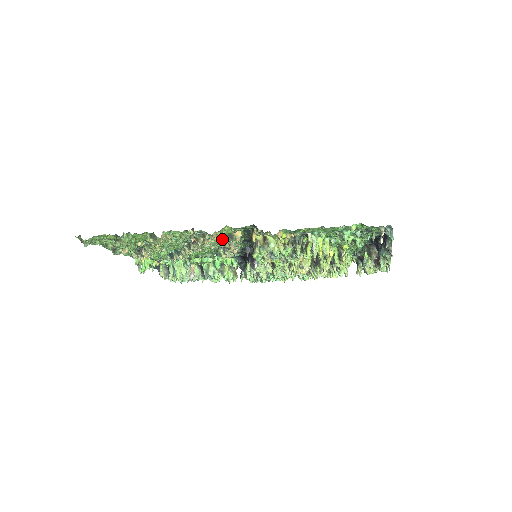
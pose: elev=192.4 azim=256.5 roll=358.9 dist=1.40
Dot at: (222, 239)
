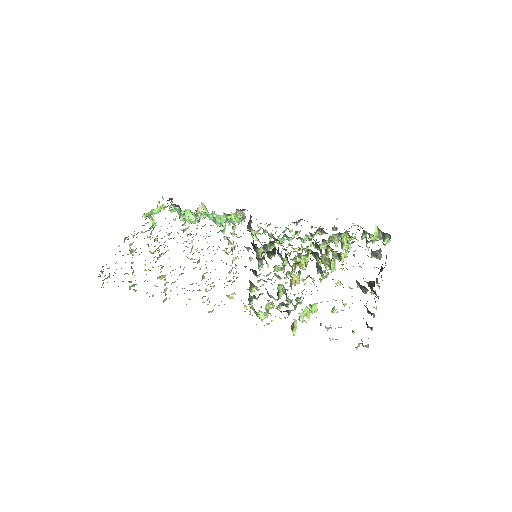
Dot at: occluded
